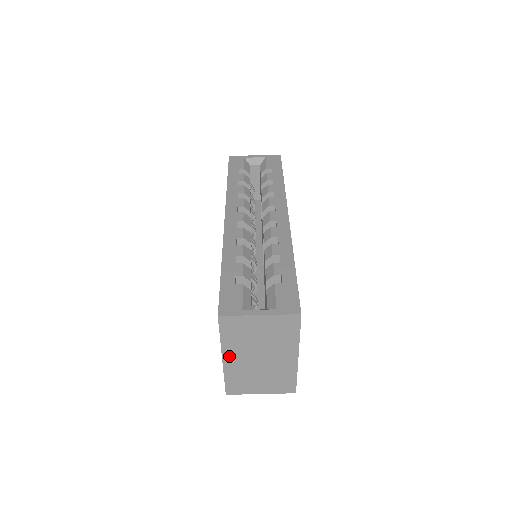
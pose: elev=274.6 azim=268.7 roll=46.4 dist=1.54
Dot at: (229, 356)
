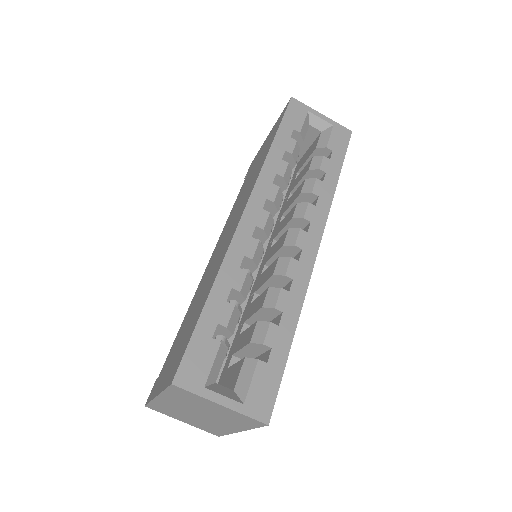
Dot at: (165, 399)
